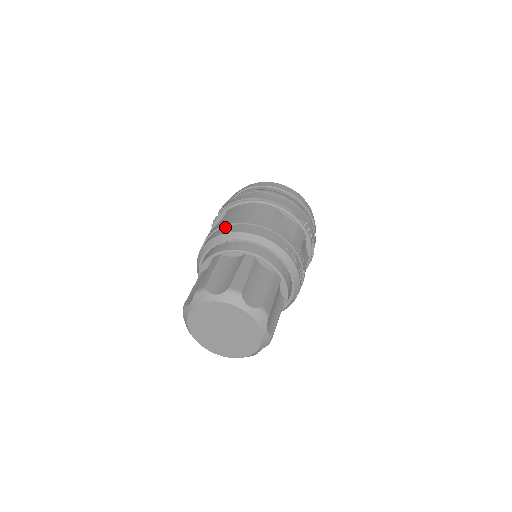
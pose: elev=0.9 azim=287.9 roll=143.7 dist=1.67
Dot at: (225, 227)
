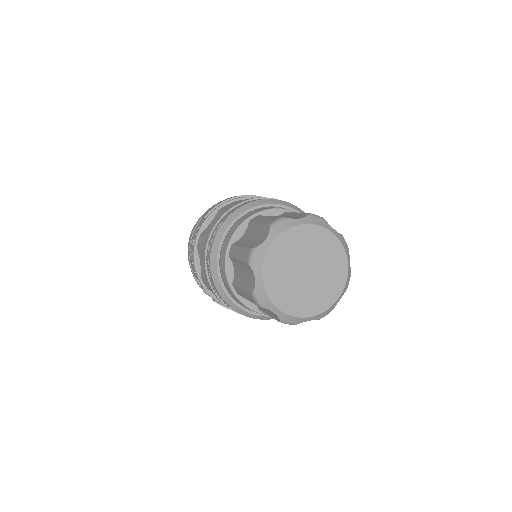
Dot at: (242, 203)
